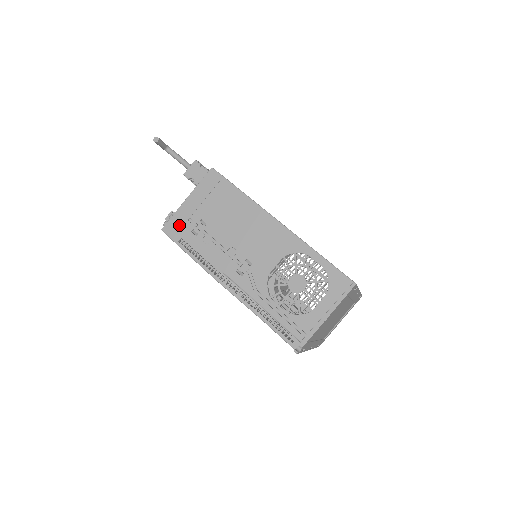
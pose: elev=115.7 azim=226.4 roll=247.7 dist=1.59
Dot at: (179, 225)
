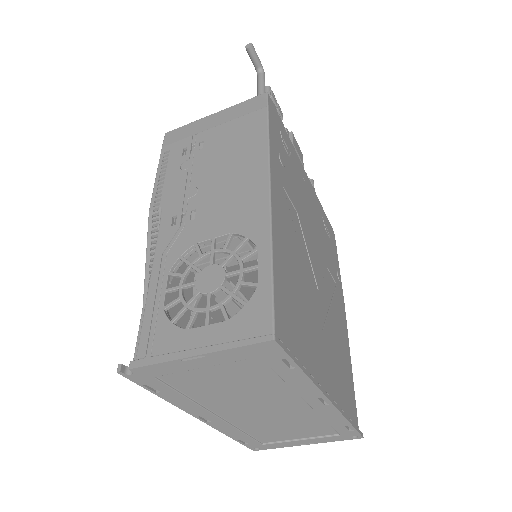
Dot at: (181, 136)
